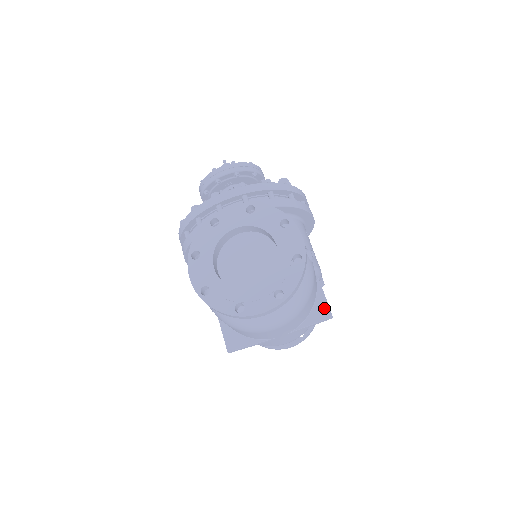
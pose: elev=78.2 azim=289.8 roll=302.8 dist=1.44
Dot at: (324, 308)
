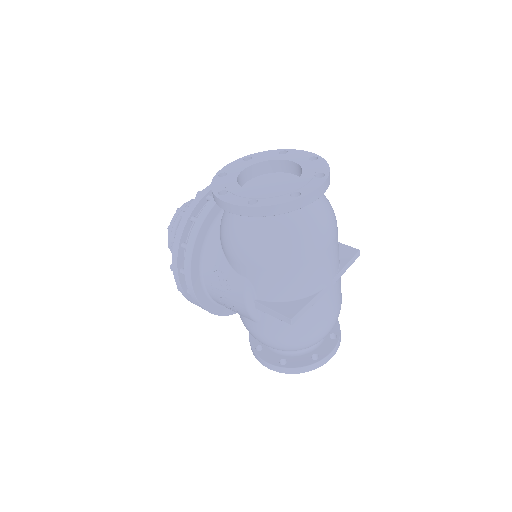
Dot at: (347, 249)
